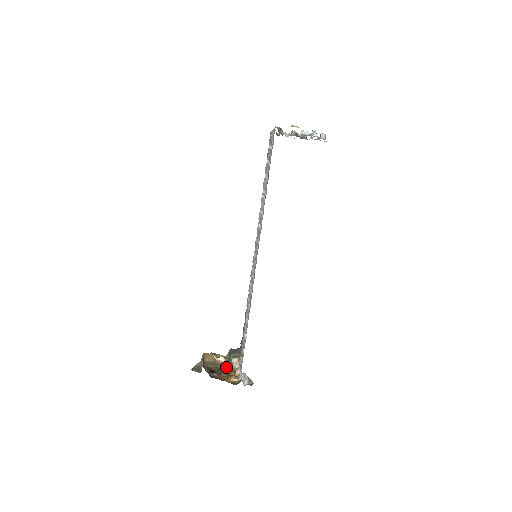
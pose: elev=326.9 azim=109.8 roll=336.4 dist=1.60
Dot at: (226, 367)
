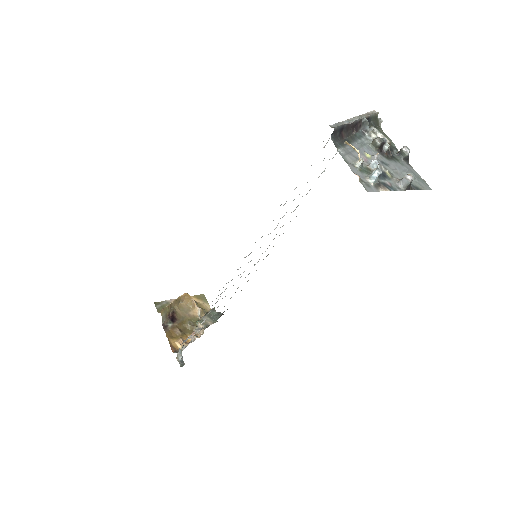
Dot at: (191, 324)
